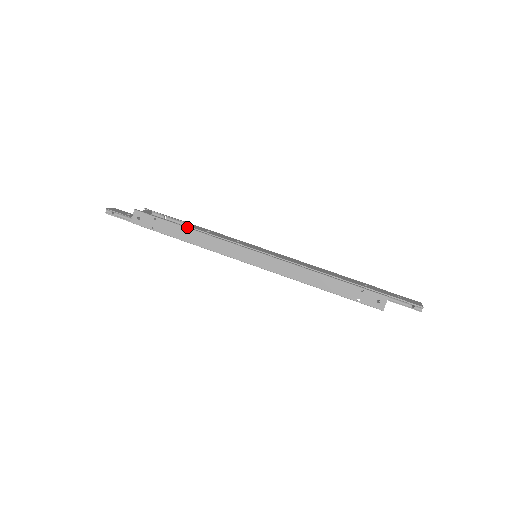
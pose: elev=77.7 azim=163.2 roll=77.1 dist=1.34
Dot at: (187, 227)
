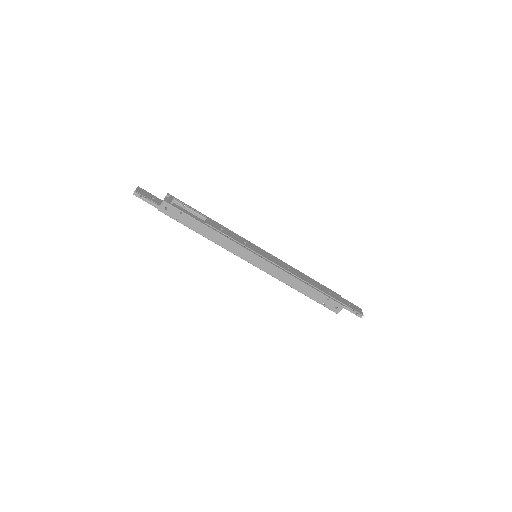
Dot at: (208, 226)
